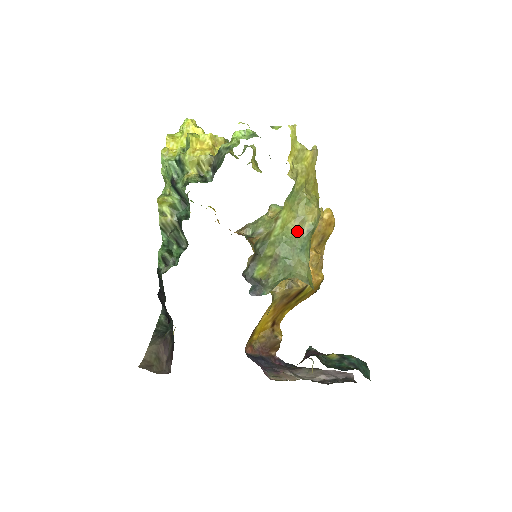
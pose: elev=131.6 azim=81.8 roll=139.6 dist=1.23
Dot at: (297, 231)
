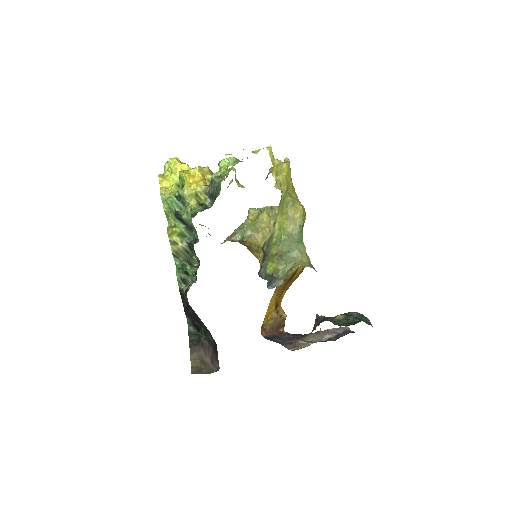
Dot at: (291, 229)
